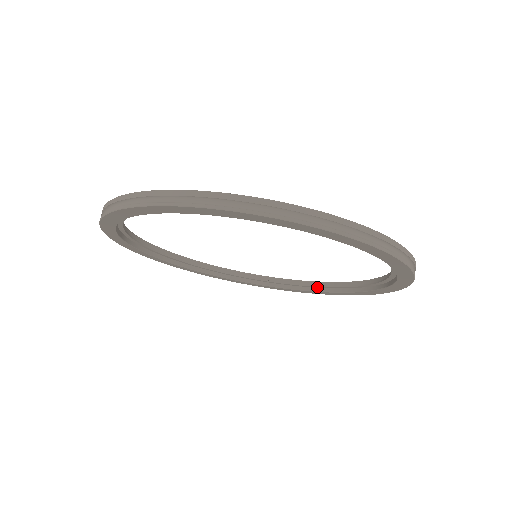
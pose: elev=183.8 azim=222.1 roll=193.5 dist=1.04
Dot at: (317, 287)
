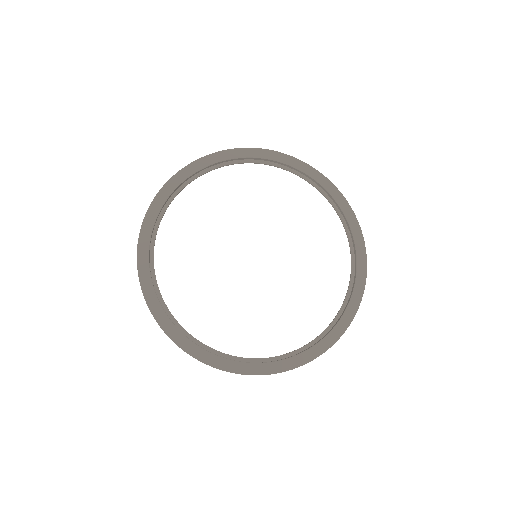
Dot at: (228, 357)
